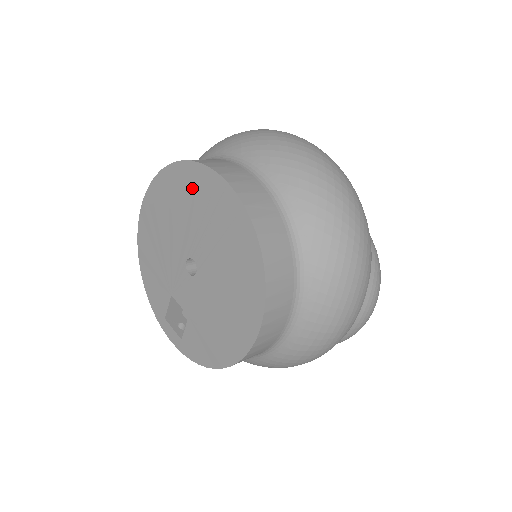
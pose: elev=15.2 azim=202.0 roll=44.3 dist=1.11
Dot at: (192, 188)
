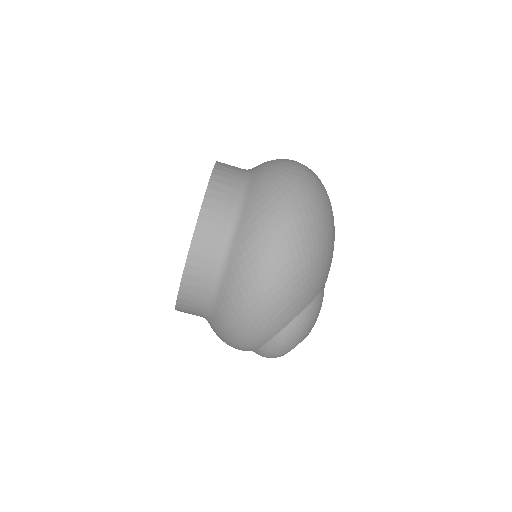
Dot at: occluded
